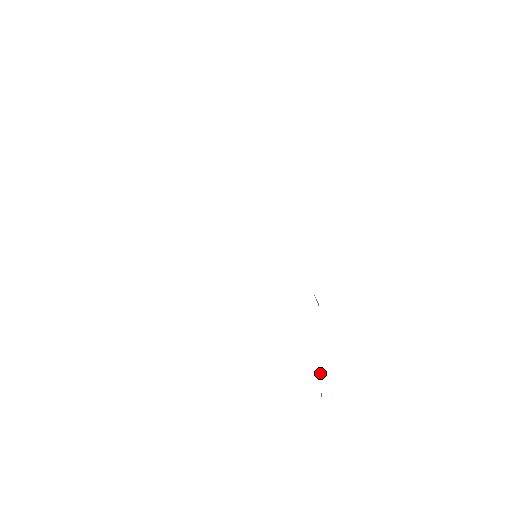
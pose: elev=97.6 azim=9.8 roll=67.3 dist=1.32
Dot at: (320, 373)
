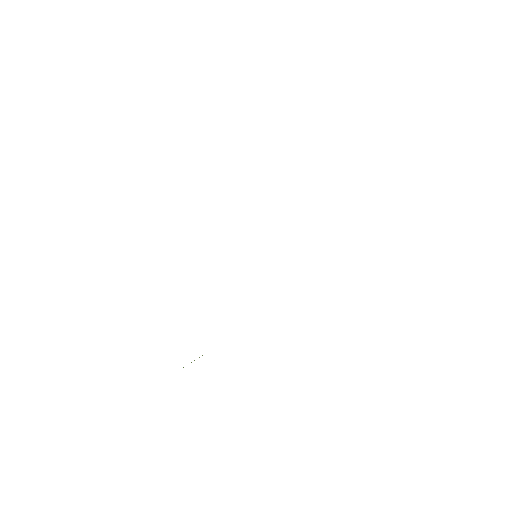
Dot at: occluded
